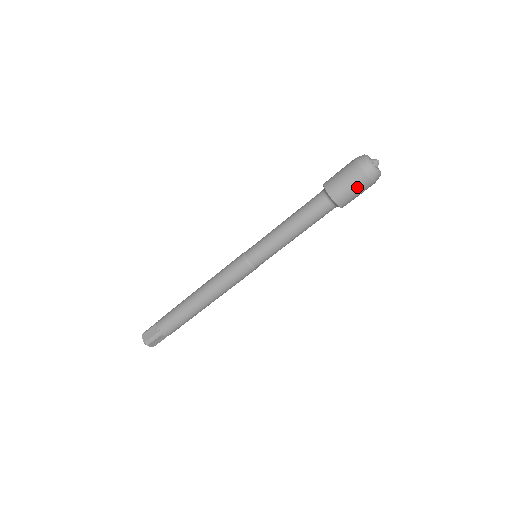
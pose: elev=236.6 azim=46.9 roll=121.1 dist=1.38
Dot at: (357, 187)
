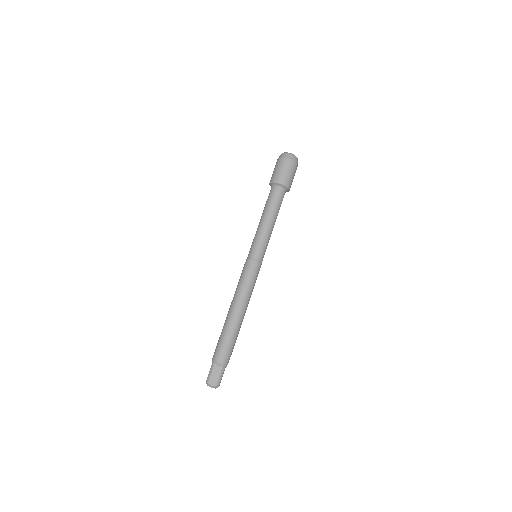
Dot at: (294, 173)
